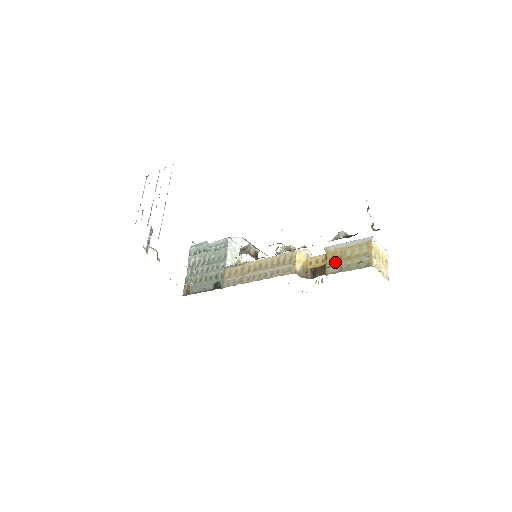
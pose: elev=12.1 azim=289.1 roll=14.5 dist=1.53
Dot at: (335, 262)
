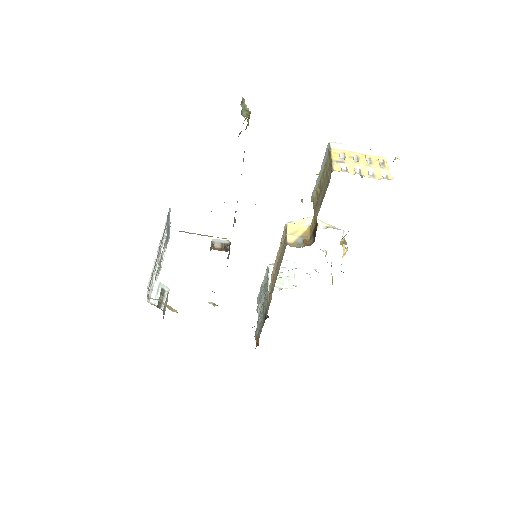
Dot at: (317, 203)
